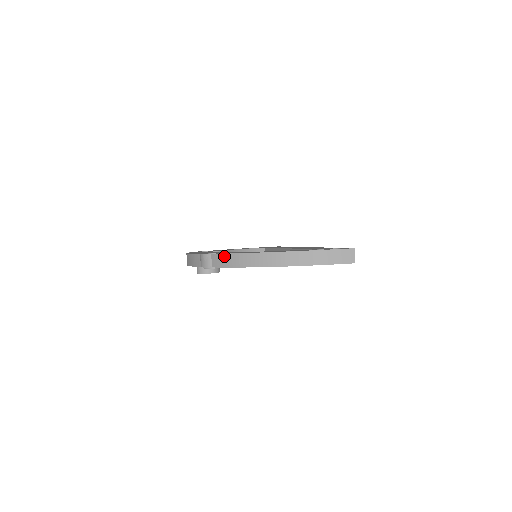
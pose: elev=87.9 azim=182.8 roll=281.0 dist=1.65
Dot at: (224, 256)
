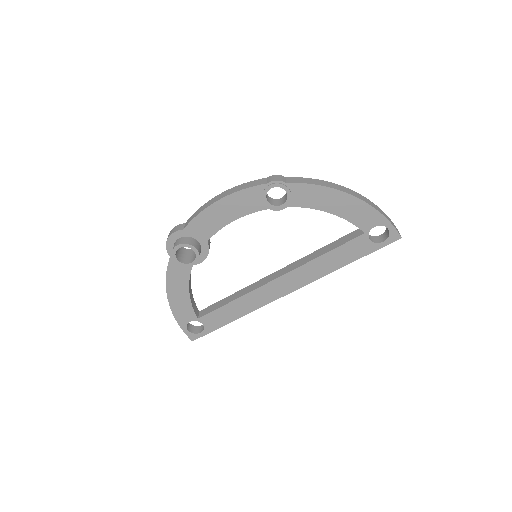
Dot at: (305, 178)
